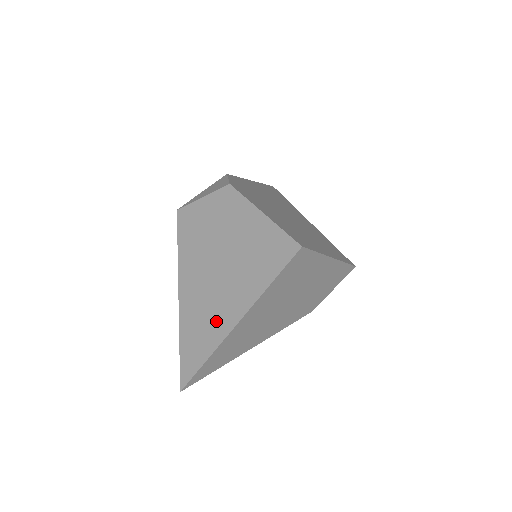
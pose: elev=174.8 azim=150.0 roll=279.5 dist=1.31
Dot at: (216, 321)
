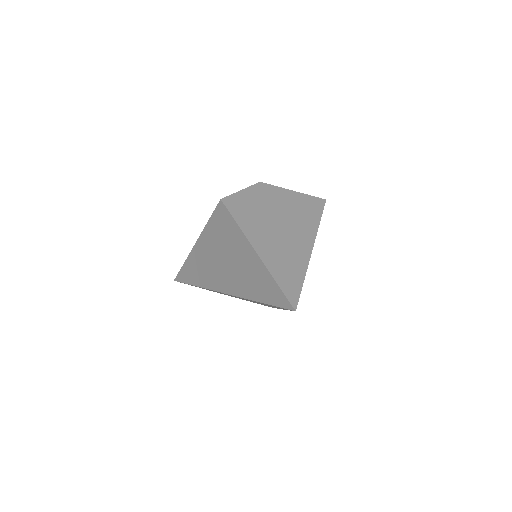
Dot at: (297, 249)
